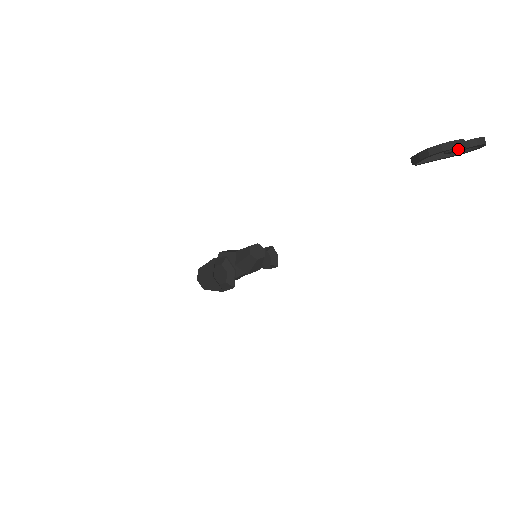
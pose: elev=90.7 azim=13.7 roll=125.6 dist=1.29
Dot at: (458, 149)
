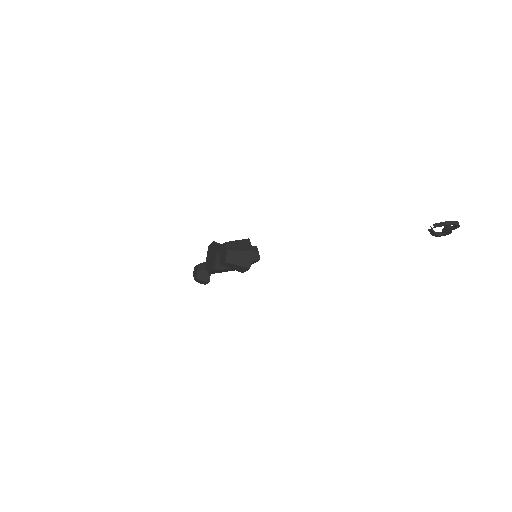
Dot at: (451, 229)
